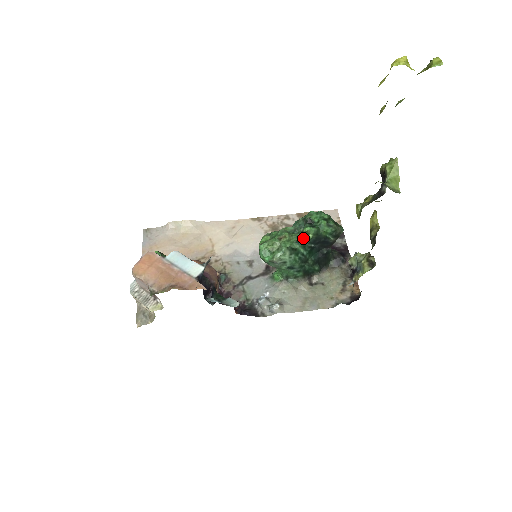
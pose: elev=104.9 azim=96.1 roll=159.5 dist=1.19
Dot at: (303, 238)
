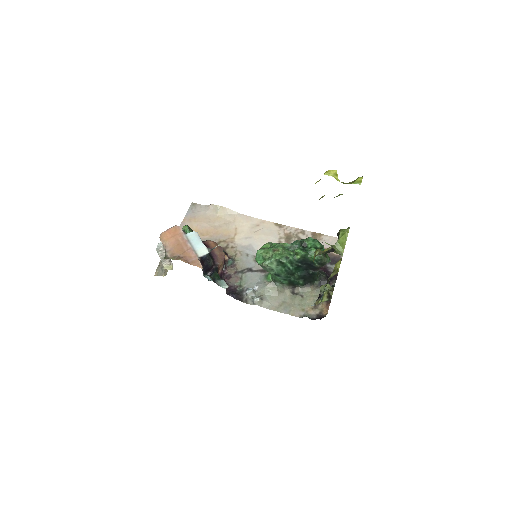
Dot at: (293, 256)
